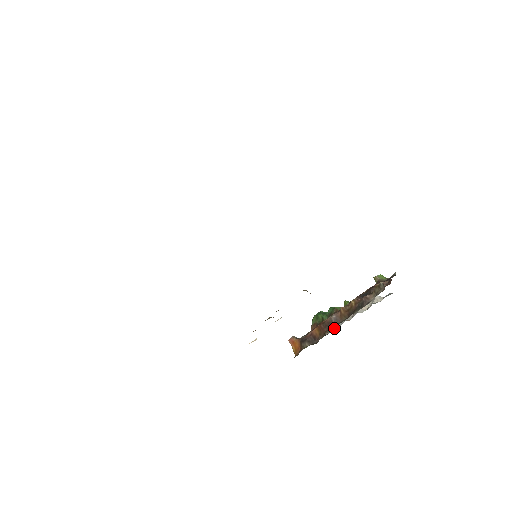
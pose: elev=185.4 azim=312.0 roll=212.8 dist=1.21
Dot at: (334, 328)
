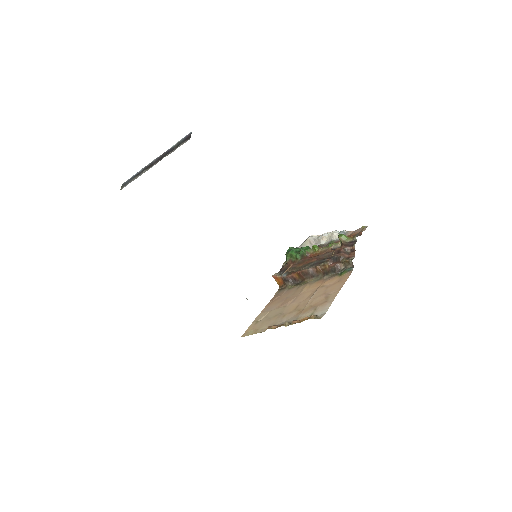
Dot at: occluded
